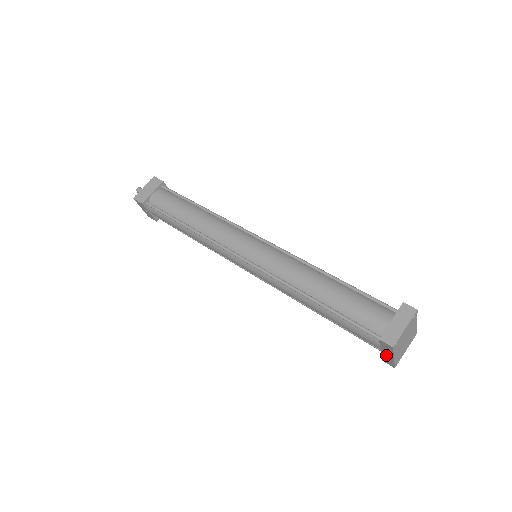
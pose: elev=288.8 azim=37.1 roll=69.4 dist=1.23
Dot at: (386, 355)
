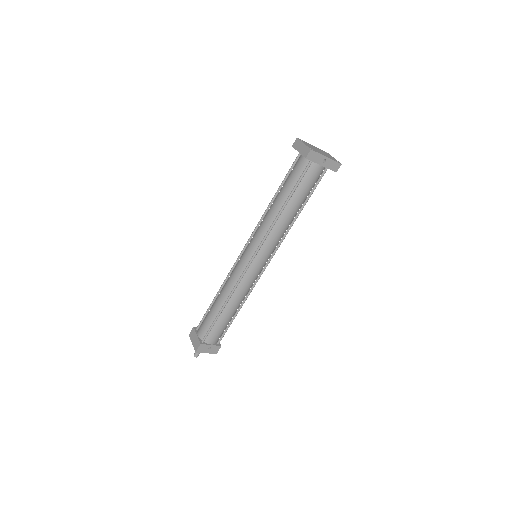
Dot at: (326, 163)
